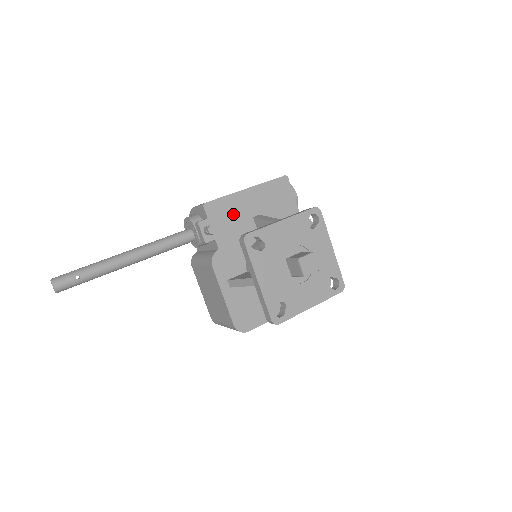
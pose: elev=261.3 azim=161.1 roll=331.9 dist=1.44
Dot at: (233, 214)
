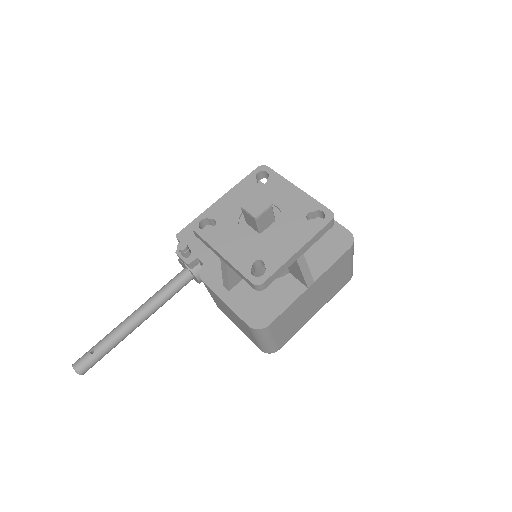
Dot at: occluded
